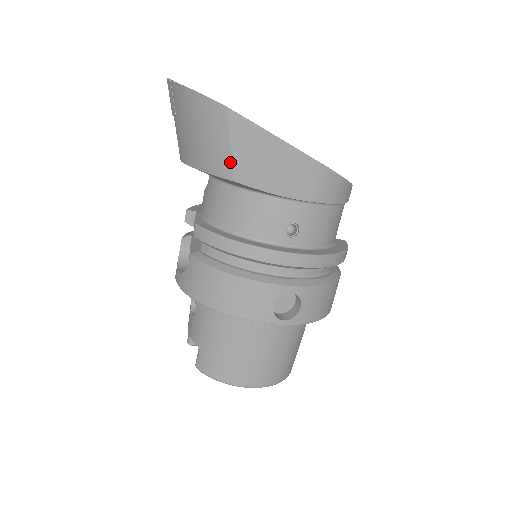
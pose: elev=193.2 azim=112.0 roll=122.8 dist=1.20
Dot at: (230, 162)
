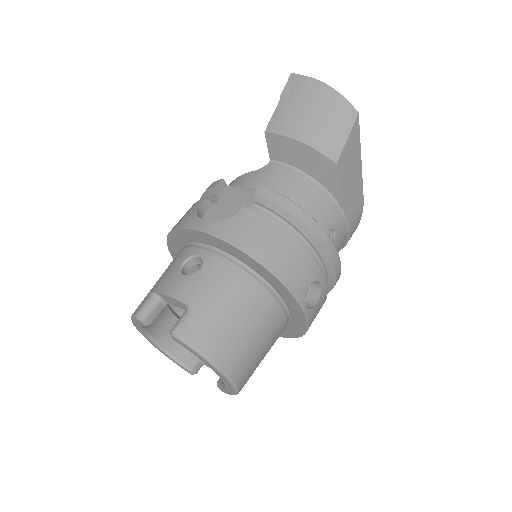
Dot at: (340, 149)
